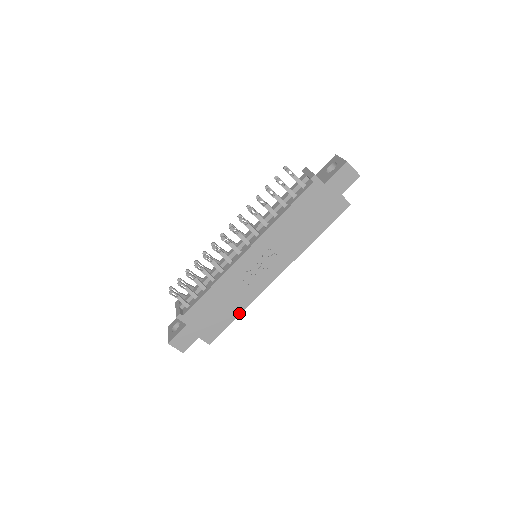
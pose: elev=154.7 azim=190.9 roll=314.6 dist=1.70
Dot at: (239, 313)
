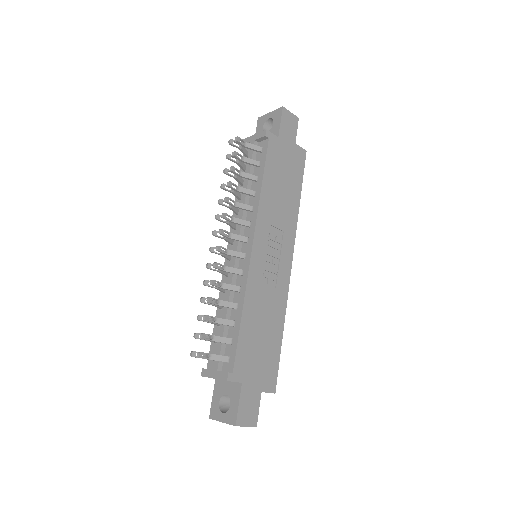
Dot at: (282, 330)
